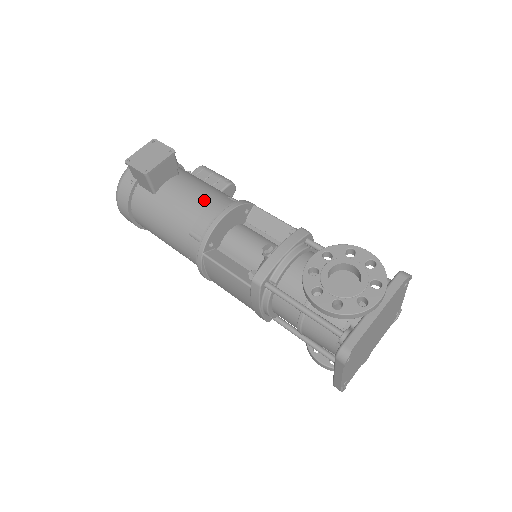
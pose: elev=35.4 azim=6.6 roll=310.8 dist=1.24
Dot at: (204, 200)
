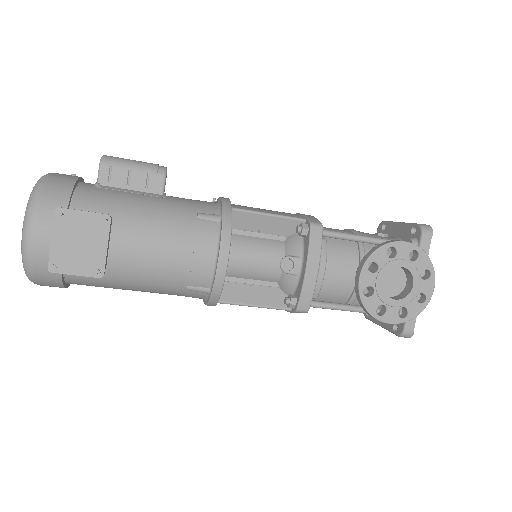
Dot at: (181, 246)
